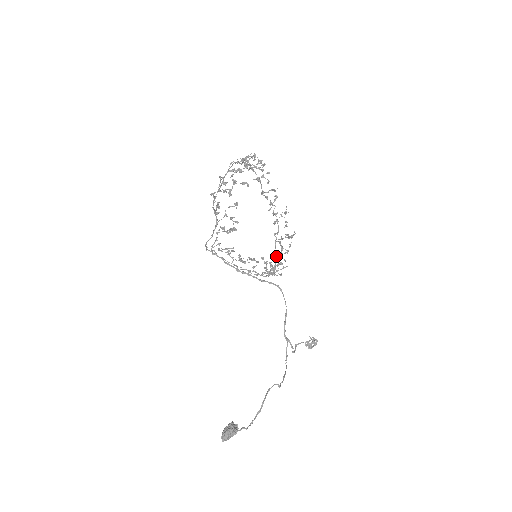
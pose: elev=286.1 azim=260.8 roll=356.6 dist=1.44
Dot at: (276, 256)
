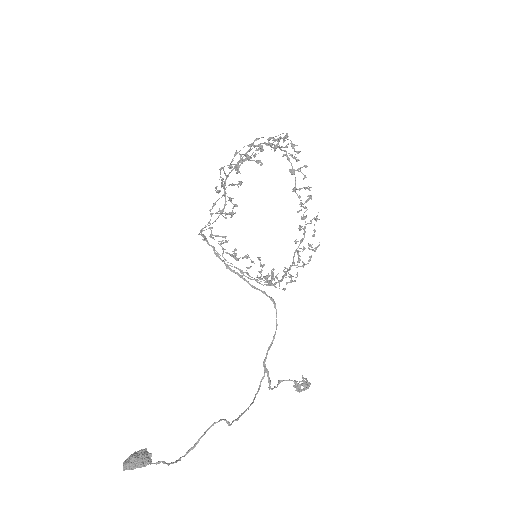
Dot at: occluded
